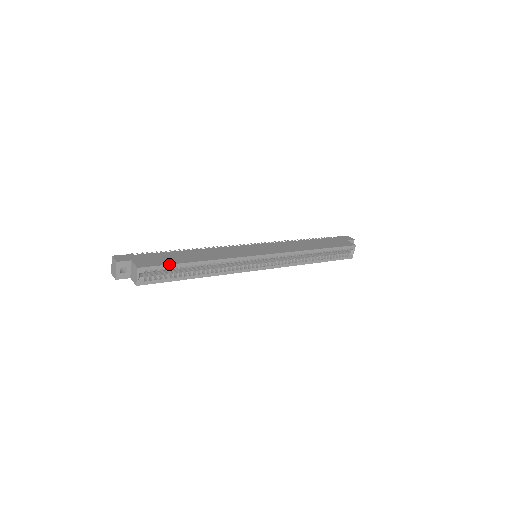
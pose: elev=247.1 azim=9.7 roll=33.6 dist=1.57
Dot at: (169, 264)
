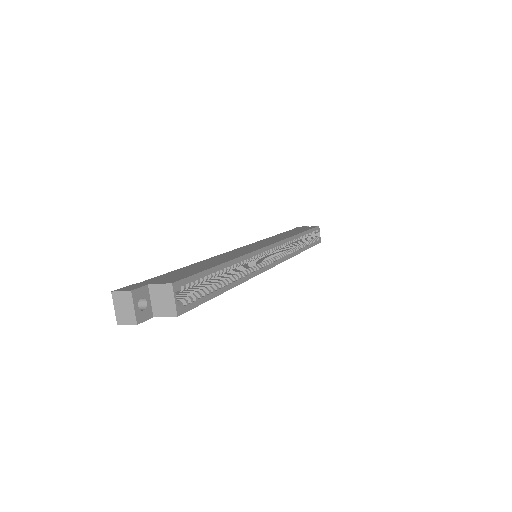
Dot at: (201, 271)
